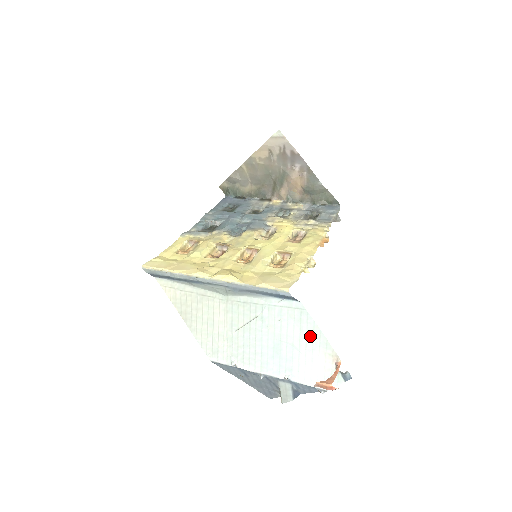
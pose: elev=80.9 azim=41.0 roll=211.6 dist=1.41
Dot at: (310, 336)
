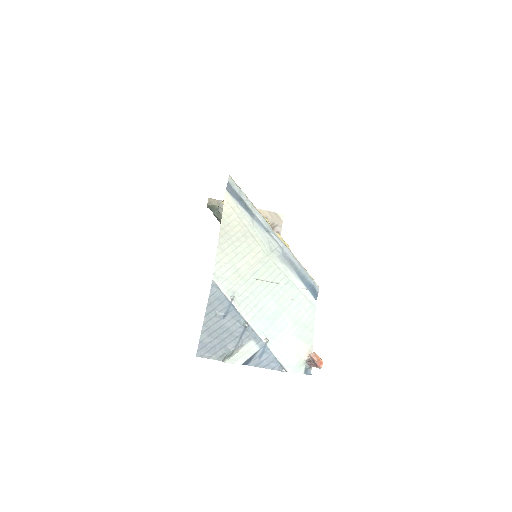
Dot at: (305, 326)
